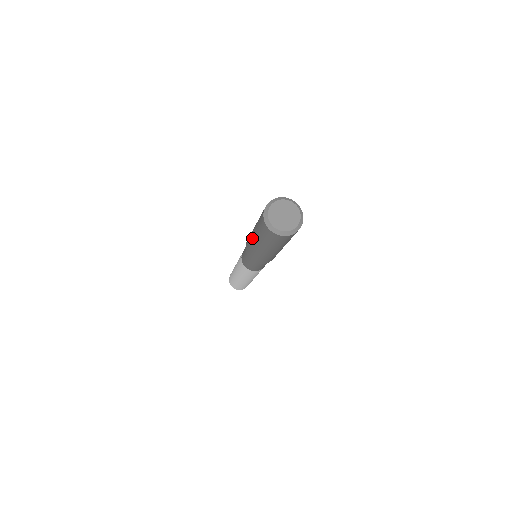
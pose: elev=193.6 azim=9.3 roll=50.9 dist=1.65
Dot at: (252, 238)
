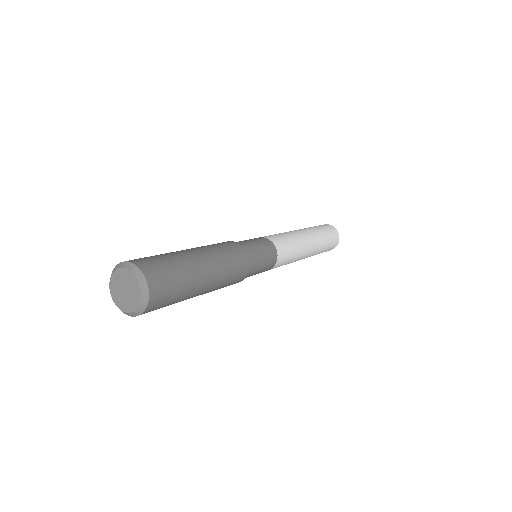
Dot at: occluded
